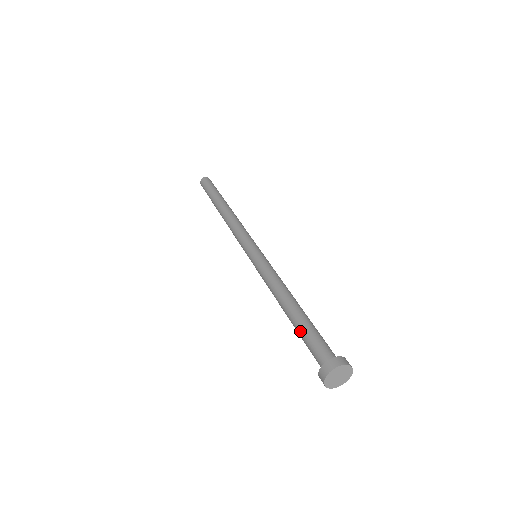
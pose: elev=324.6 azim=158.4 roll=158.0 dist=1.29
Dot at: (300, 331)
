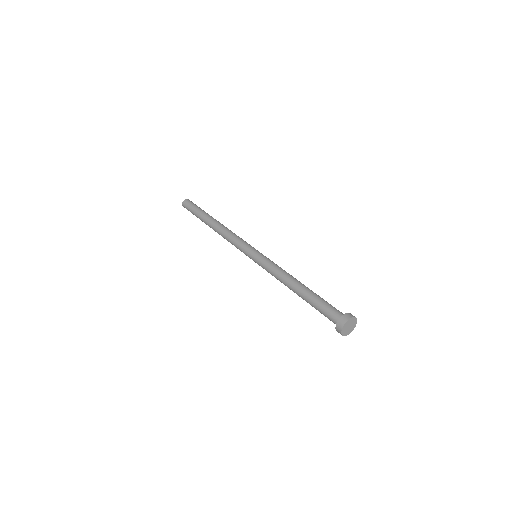
Dot at: (313, 301)
